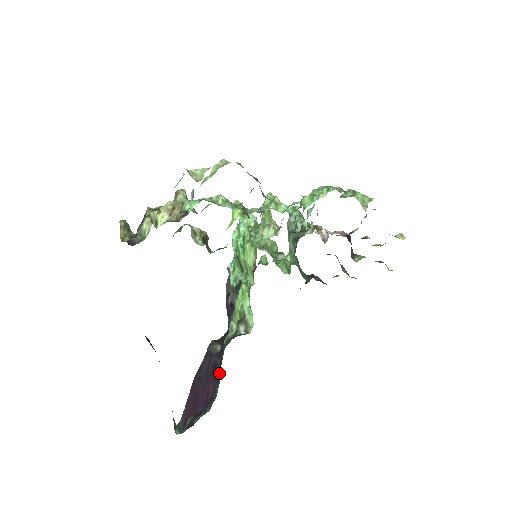
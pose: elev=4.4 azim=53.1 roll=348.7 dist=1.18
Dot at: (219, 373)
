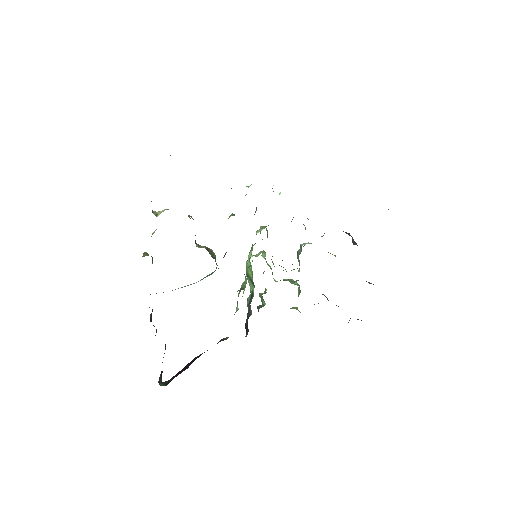
Dot at: occluded
